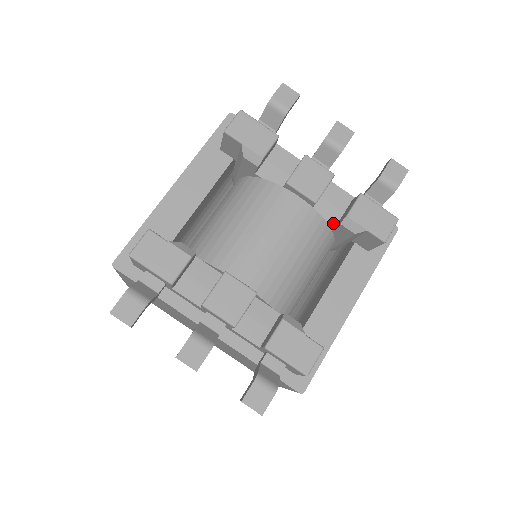
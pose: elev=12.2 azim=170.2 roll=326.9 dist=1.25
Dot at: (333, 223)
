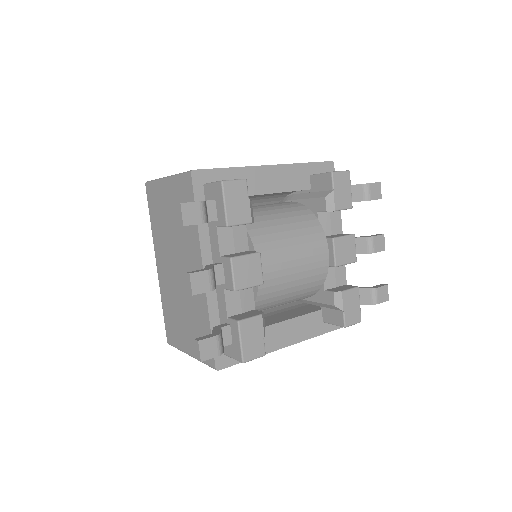
Dot at: (326, 286)
